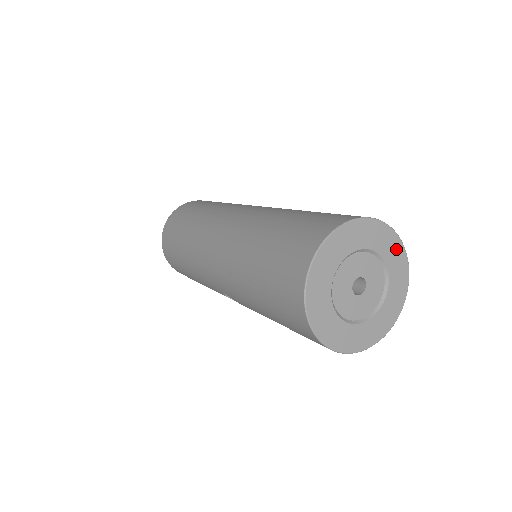
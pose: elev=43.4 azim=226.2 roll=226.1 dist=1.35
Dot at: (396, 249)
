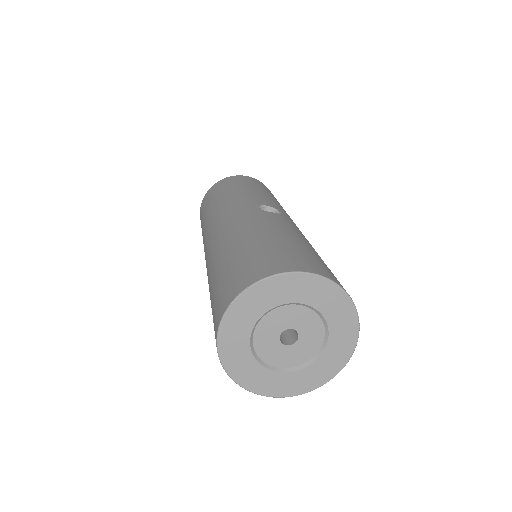
Dot at: (327, 291)
